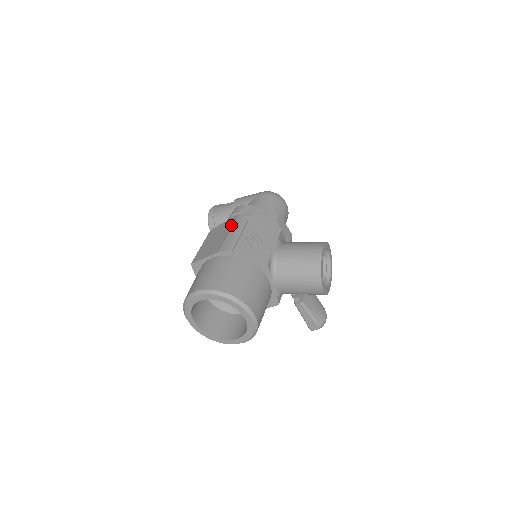
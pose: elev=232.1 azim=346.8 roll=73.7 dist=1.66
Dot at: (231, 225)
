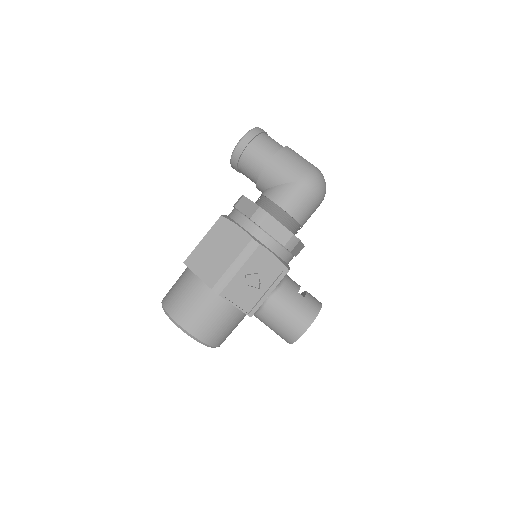
Dot at: (239, 250)
